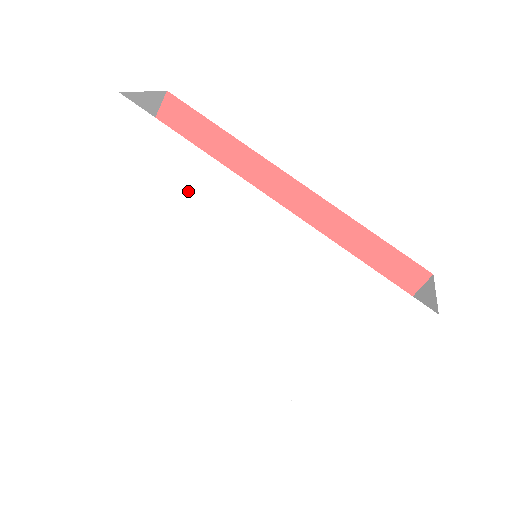
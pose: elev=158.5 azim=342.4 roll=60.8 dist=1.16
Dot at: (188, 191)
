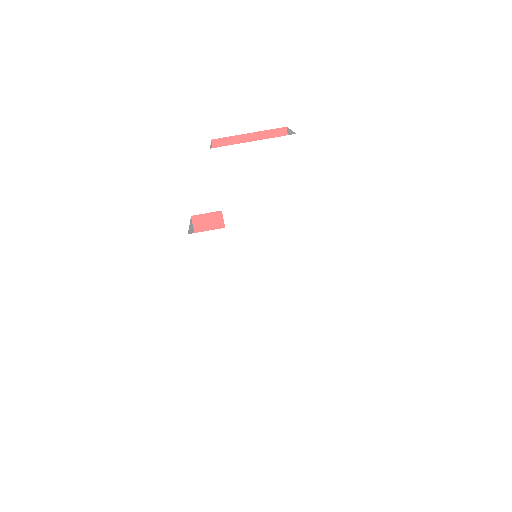
Dot at: (276, 209)
